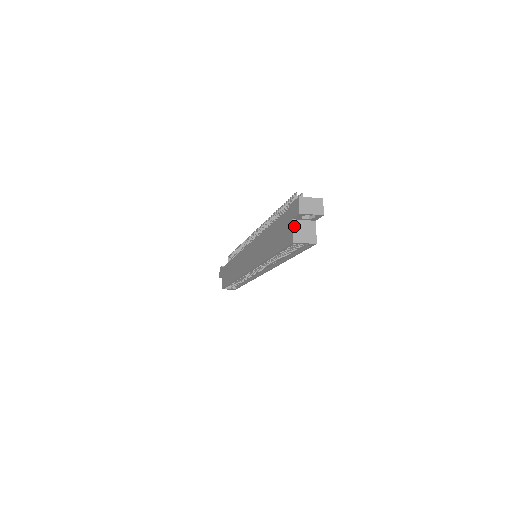
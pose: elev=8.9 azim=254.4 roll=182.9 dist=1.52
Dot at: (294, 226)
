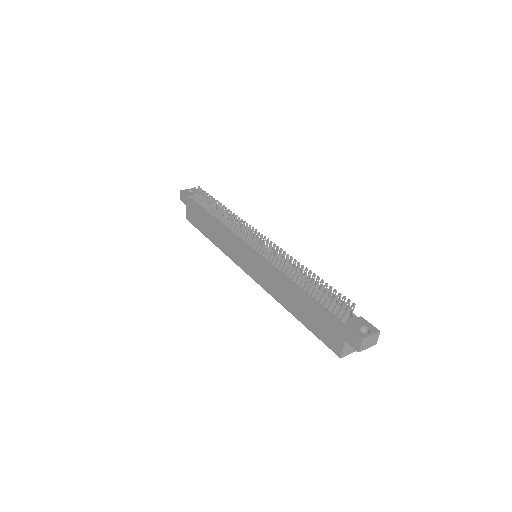
Dot at: (345, 345)
